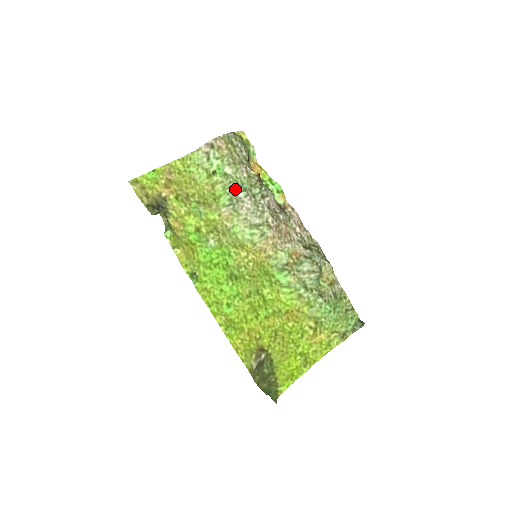
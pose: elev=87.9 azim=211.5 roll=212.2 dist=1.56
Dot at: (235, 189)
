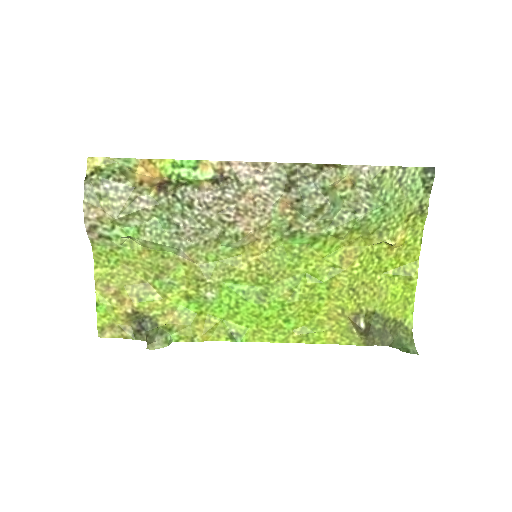
Dot at: (162, 232)
